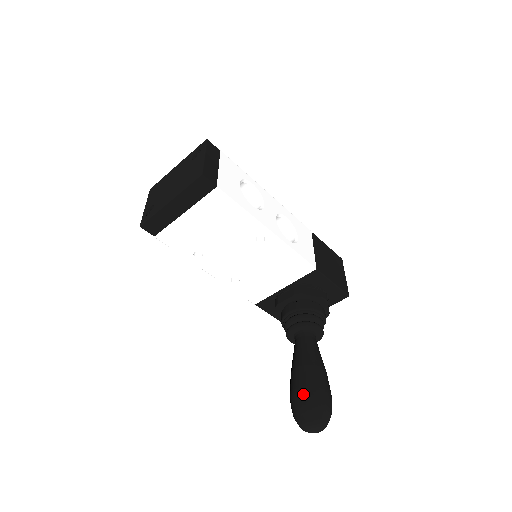
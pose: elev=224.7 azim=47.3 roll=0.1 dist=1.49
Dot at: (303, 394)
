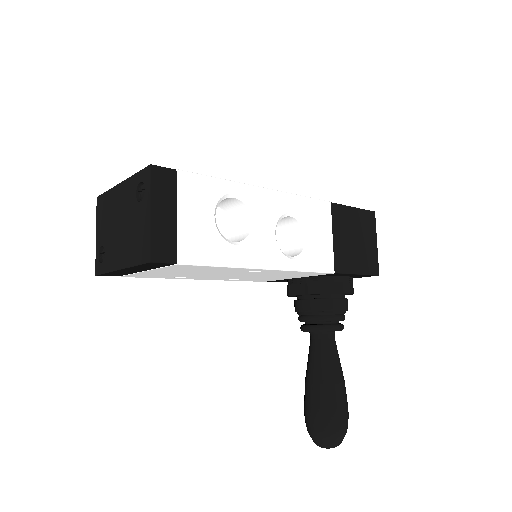
Dot at: (316, 421)
